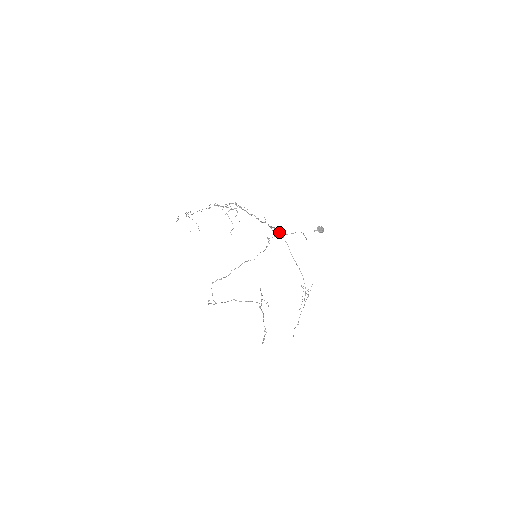
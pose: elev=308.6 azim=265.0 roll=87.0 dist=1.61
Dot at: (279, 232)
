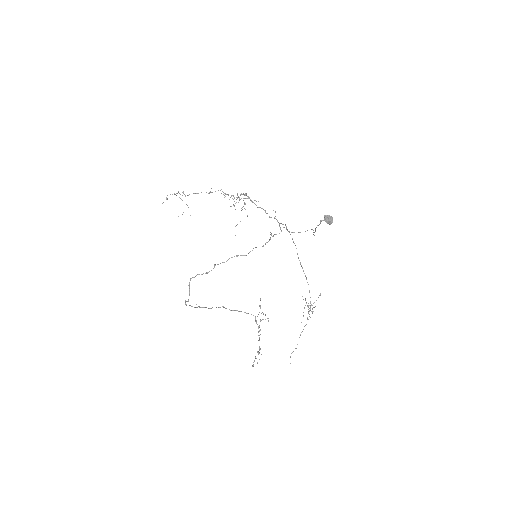
Dot at: occluded
